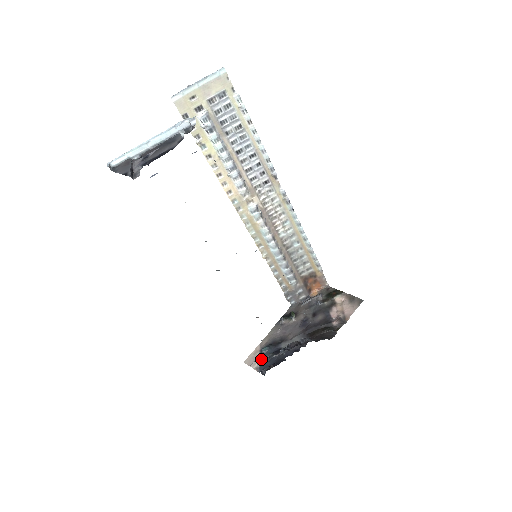
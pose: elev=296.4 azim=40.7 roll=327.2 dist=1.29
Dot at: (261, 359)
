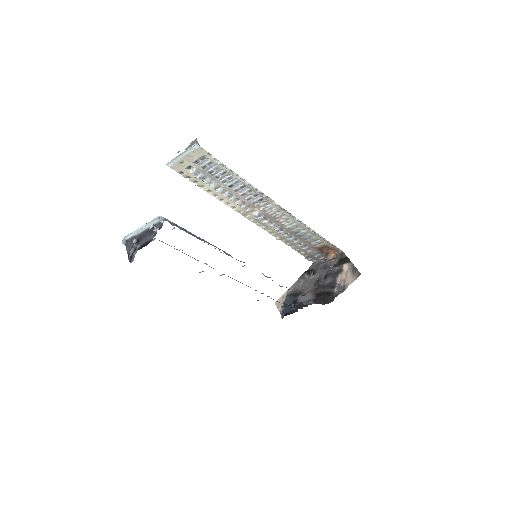
Dot at: (284, 305)
